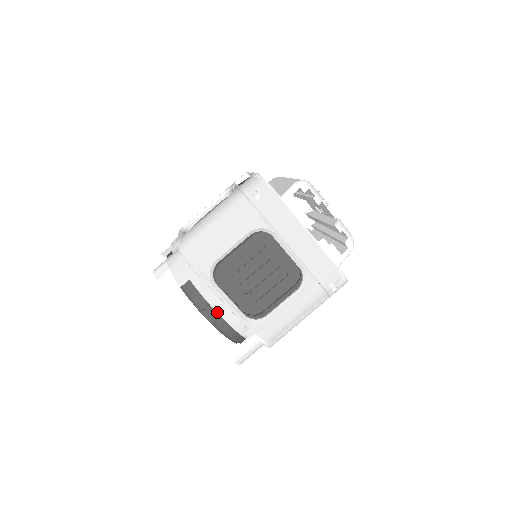
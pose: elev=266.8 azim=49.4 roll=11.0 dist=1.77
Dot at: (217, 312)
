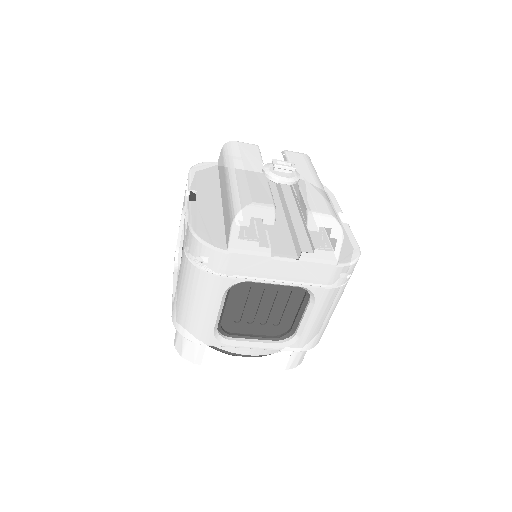
Dot at: occluded
